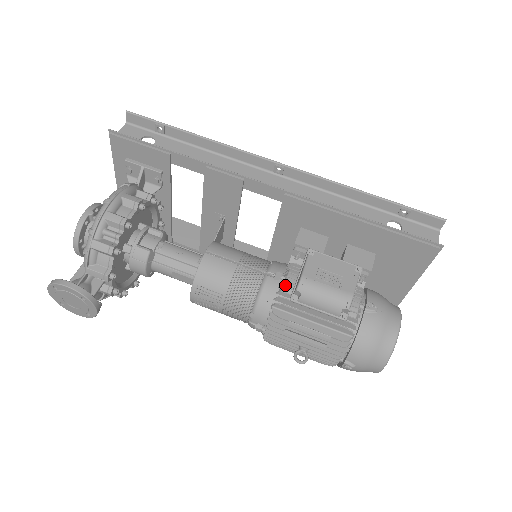
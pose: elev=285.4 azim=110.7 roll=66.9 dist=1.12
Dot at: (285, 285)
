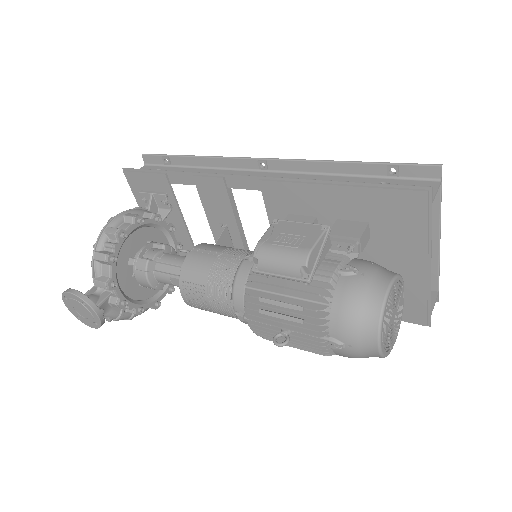
Dot at: occluded
